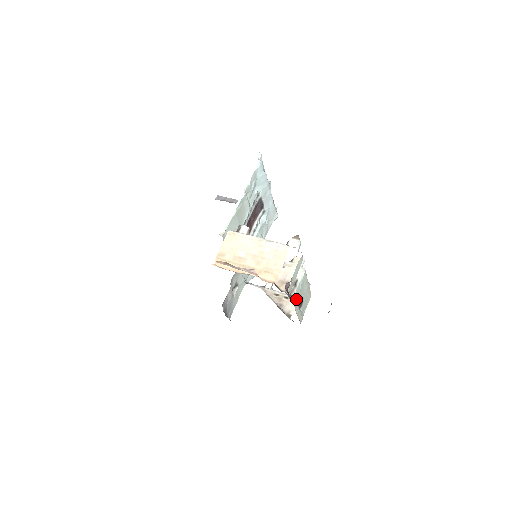
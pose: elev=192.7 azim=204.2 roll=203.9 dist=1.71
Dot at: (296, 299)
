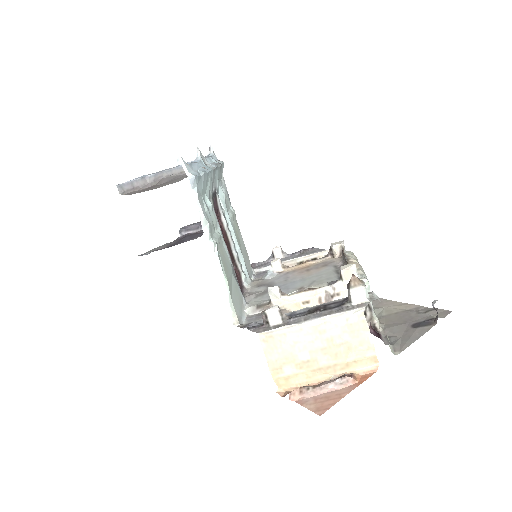
Dot at: occluded
